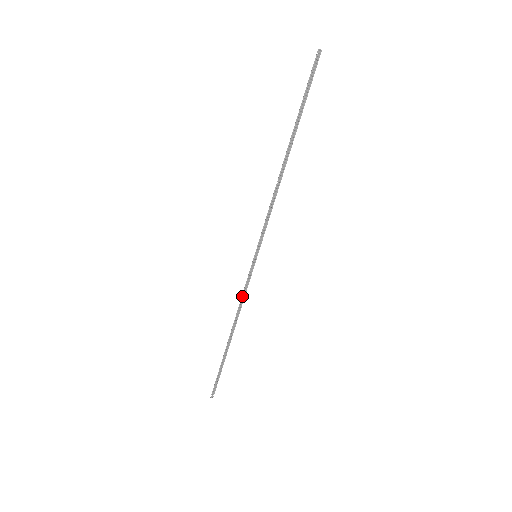
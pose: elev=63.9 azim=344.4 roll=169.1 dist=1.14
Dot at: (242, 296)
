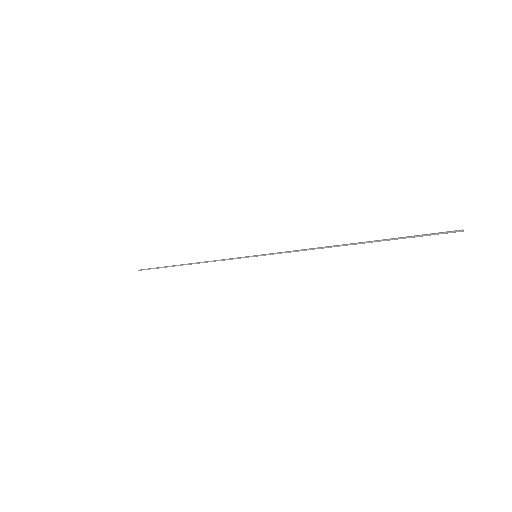
Dot at: (220, 260)
